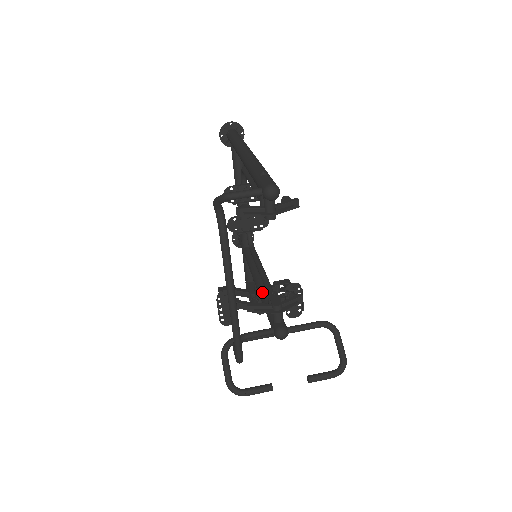
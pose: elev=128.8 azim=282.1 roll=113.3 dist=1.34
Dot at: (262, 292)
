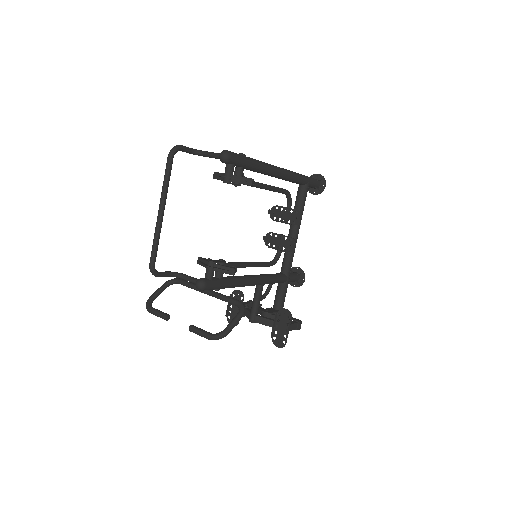
Dot at: occluded
